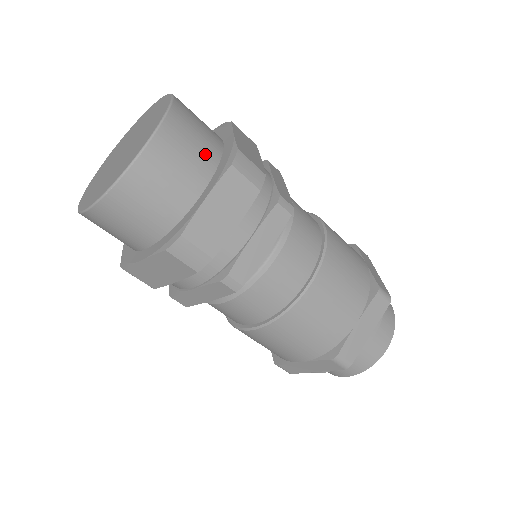
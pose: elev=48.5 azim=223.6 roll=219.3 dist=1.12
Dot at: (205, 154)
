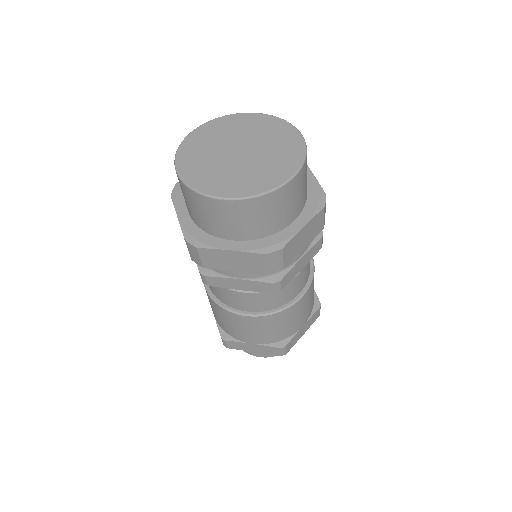
Dot at: (265, 227)
